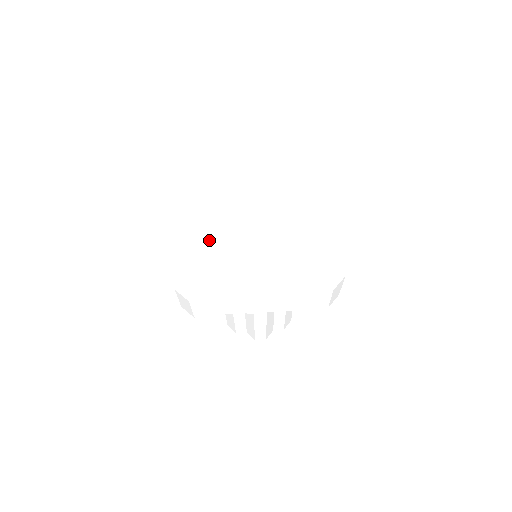
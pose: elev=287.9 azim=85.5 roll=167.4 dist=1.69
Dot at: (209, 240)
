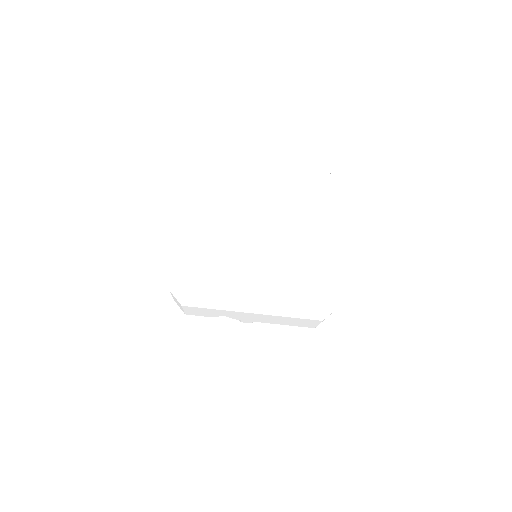
Dot at: (212, 244)
